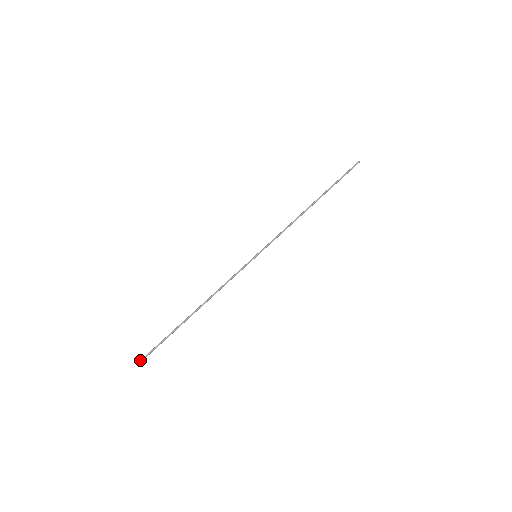
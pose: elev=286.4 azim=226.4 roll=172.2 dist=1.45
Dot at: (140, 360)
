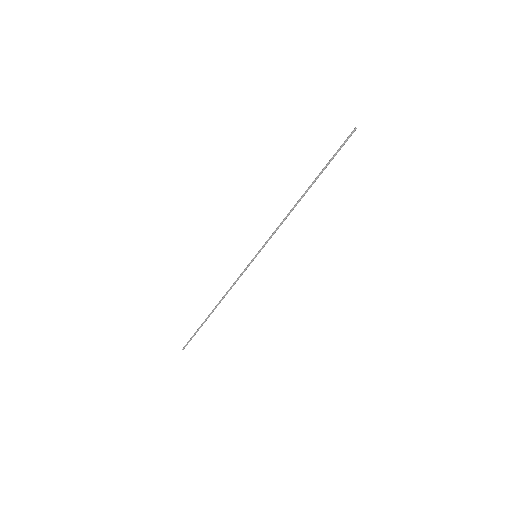
Dot at: (183, 347)
